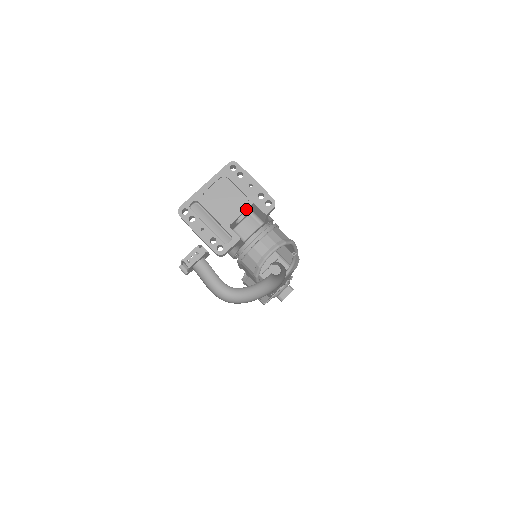
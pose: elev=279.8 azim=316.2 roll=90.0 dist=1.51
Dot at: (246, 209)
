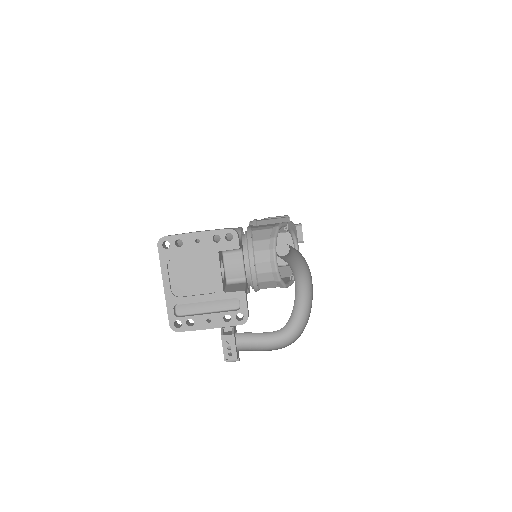
Dot at: (219, 264)
